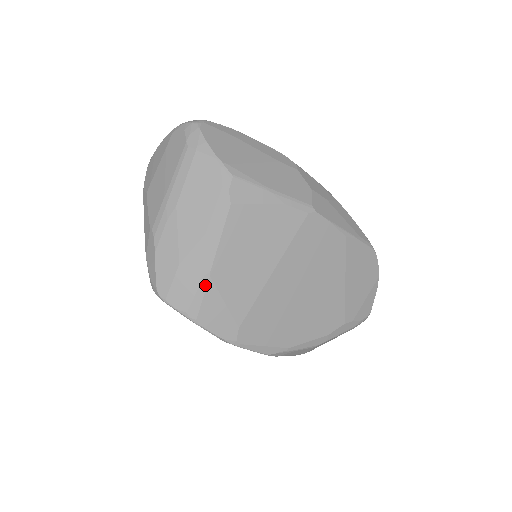
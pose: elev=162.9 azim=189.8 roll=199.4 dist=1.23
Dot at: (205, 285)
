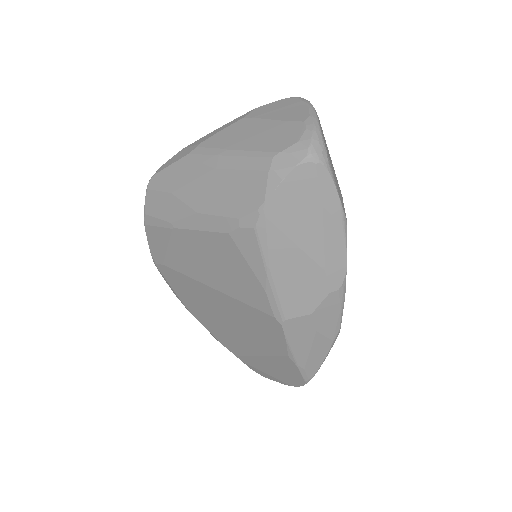
Dot at: (166, 226)
